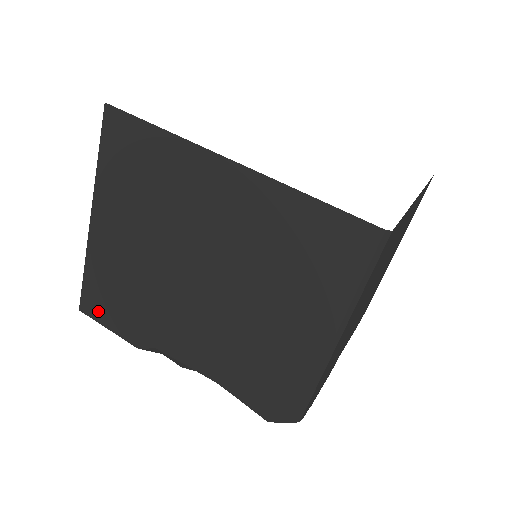
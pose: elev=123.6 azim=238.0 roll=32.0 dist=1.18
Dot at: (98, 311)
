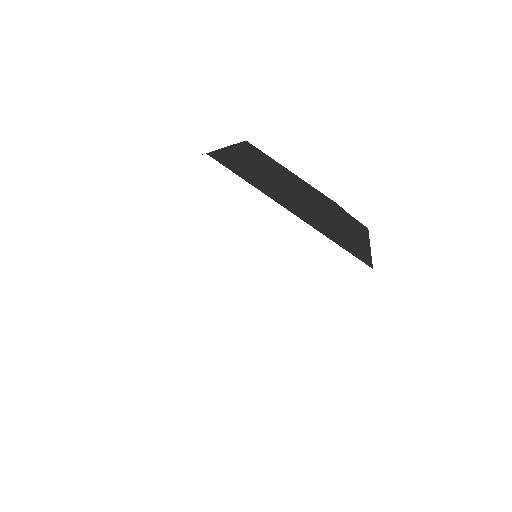
Dot at: occluded
